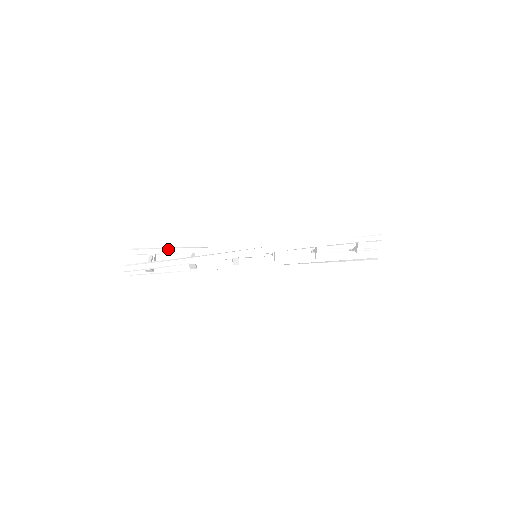
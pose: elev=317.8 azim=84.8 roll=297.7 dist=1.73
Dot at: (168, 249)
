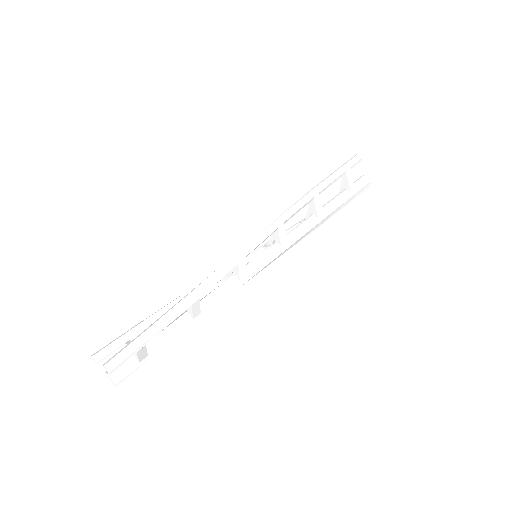
Dot at: (143, 322)
